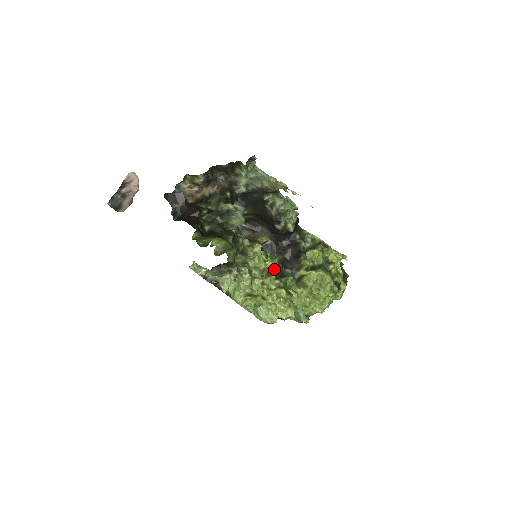
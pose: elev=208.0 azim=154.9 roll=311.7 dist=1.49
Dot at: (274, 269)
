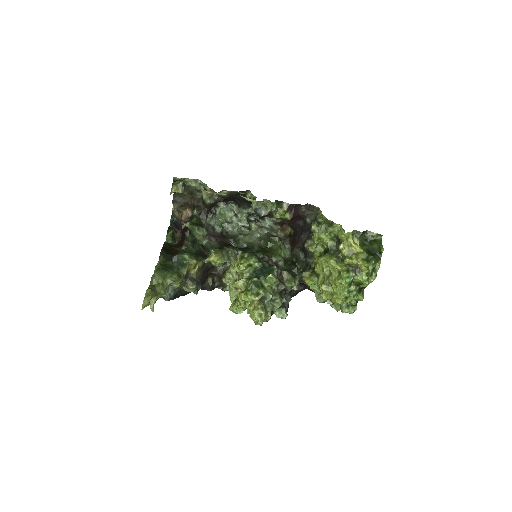
Dot at: (255, 269)
